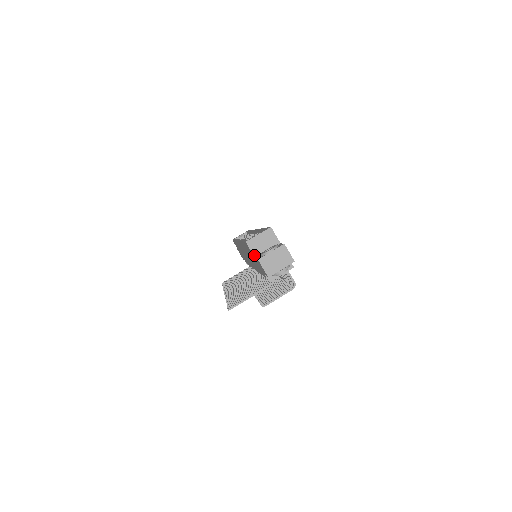
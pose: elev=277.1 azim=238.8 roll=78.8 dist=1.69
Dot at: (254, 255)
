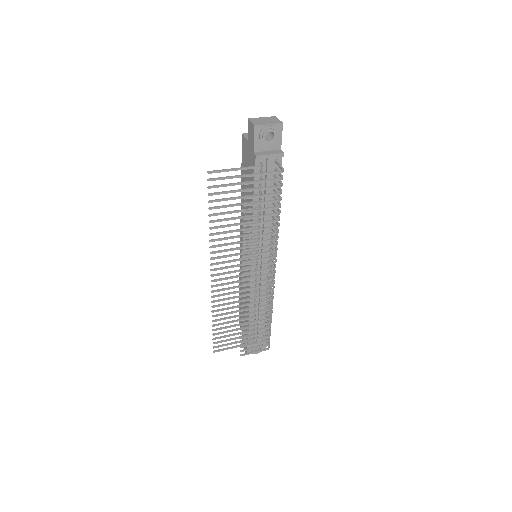
Dot at: (247, 139)
